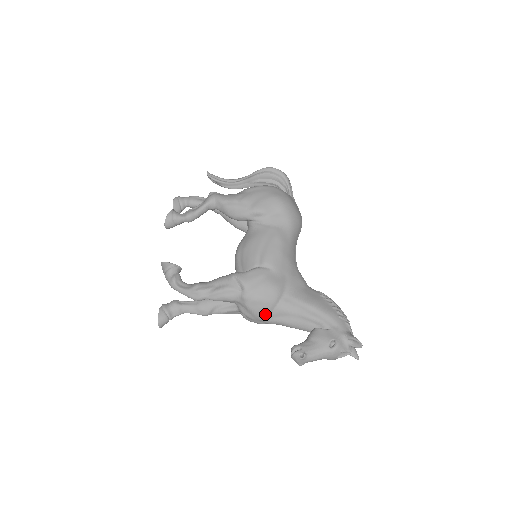
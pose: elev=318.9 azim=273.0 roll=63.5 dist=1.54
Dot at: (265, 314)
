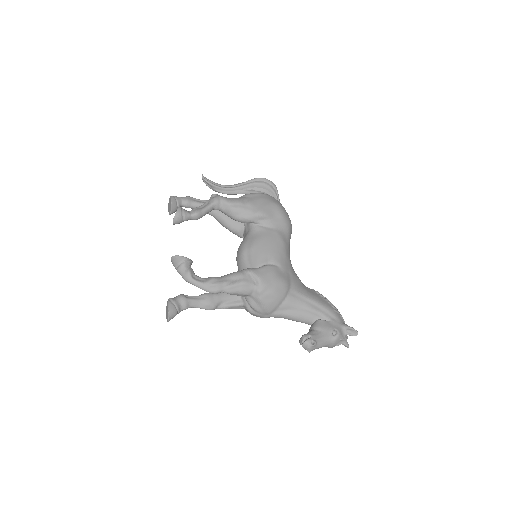
Dot at: (274, 307)
